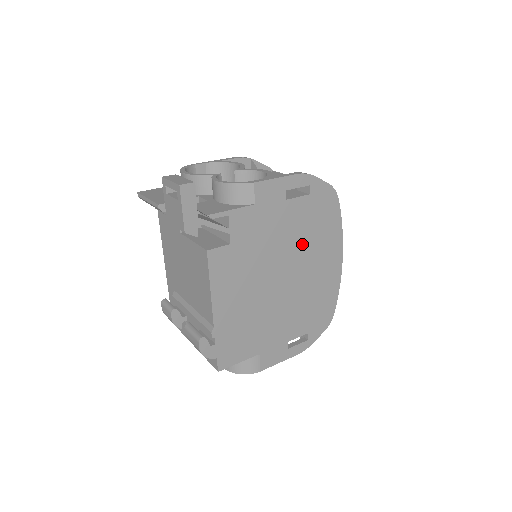
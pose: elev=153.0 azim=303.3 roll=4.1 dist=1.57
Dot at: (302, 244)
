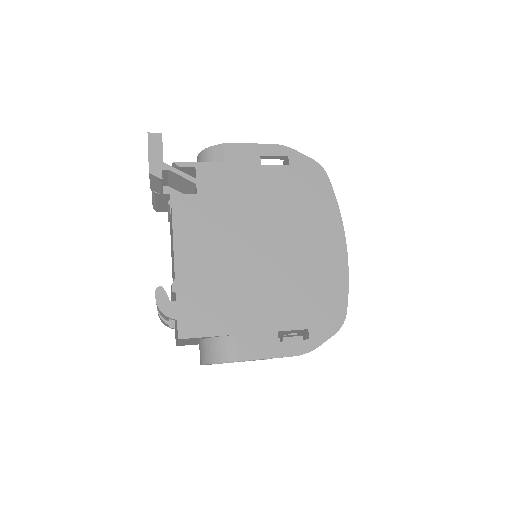
Dot at: (286, 214)
